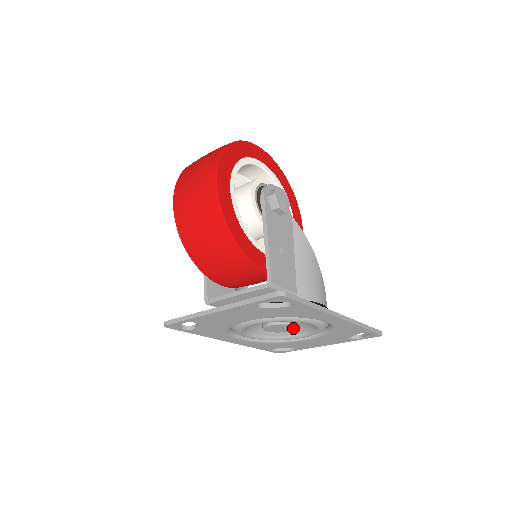
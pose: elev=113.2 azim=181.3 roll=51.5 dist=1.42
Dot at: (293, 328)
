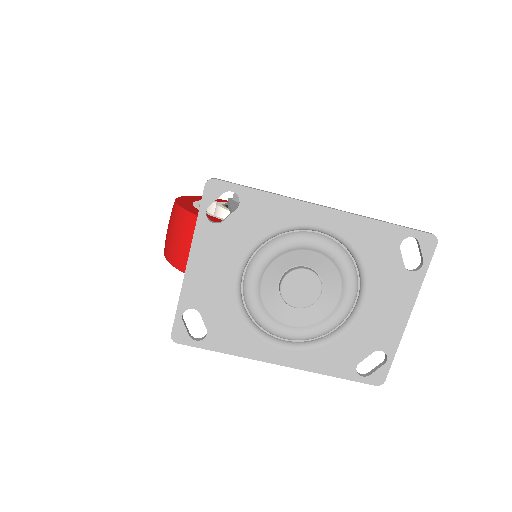
Dot at: (315, 279)
